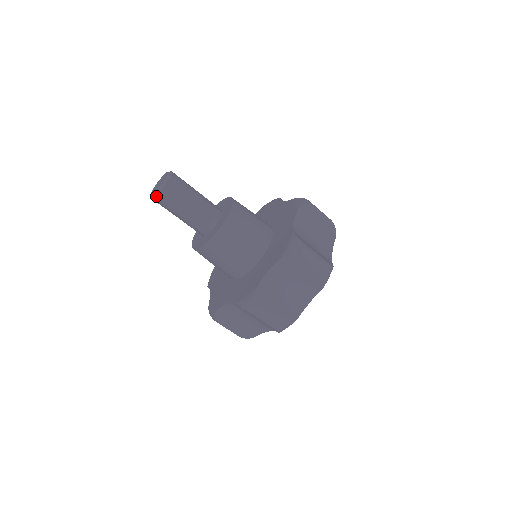
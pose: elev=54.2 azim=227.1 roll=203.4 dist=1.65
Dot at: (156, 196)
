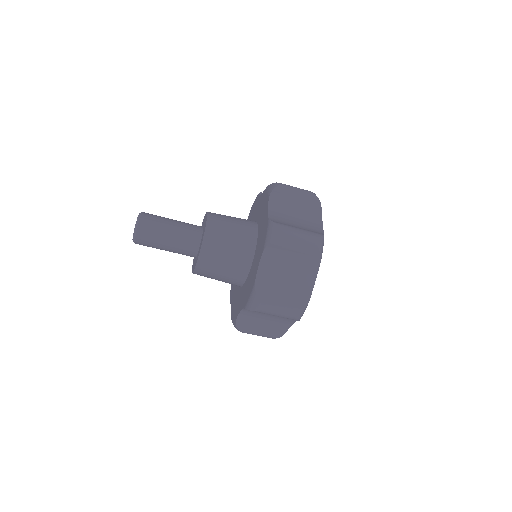
Dot at: occluded
